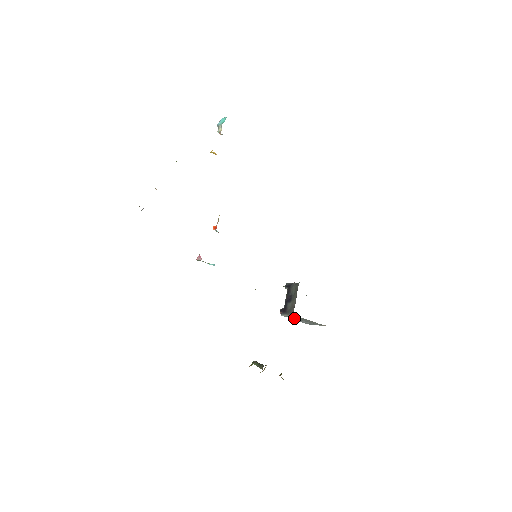
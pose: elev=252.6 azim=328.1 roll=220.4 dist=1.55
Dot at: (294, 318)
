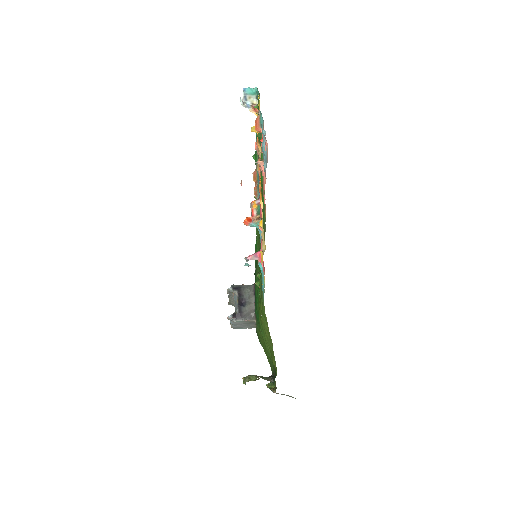
Dot at: (241, 323)
